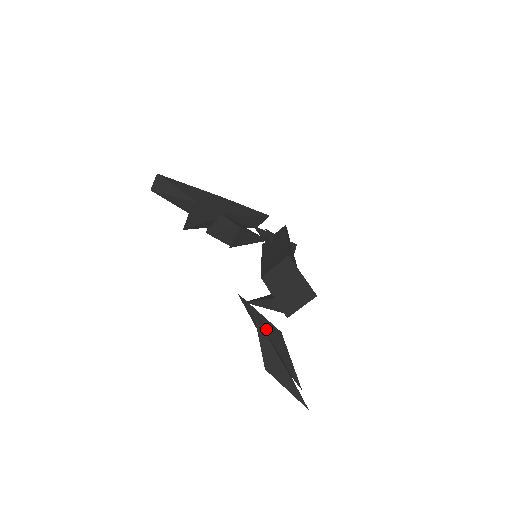
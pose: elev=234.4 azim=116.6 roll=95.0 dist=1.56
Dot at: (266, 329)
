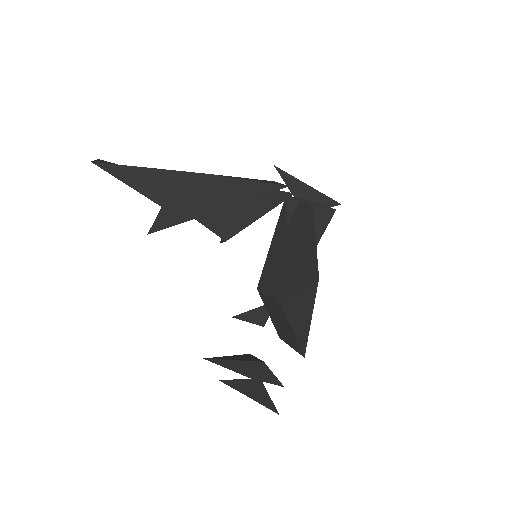
Dot at: (242, 369)
